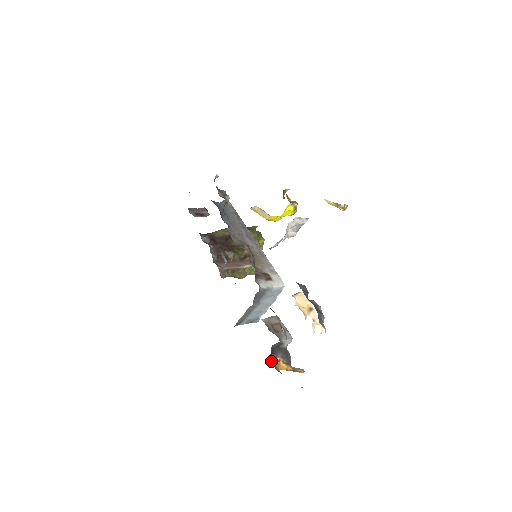
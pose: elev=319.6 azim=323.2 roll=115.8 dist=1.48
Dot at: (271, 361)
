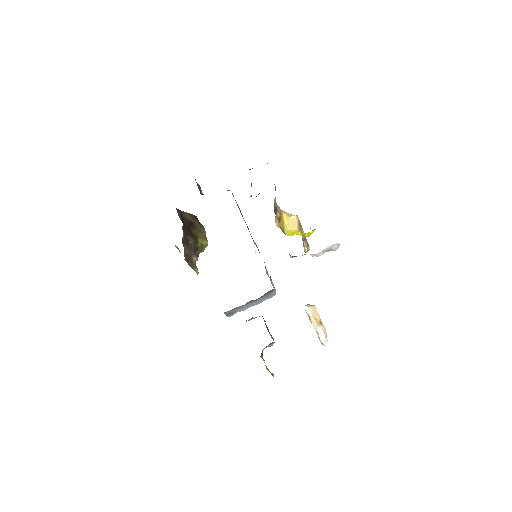
Dot at: occluded
